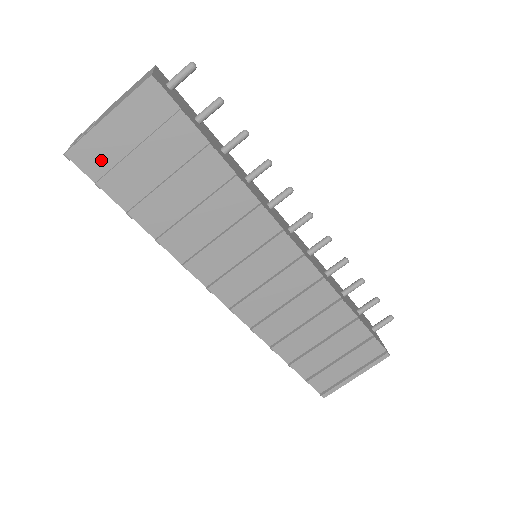
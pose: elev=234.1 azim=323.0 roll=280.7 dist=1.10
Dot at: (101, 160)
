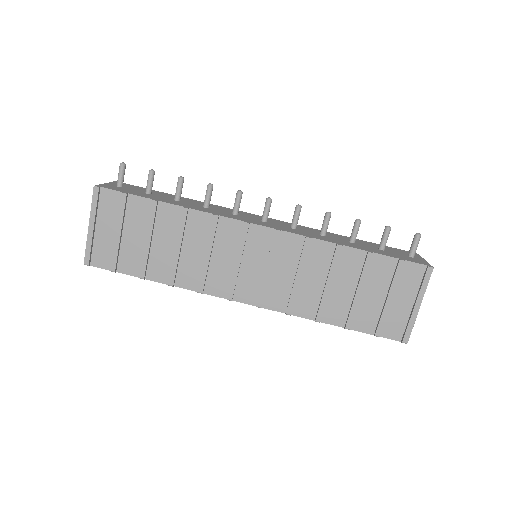
Dot at: (105, 254)
